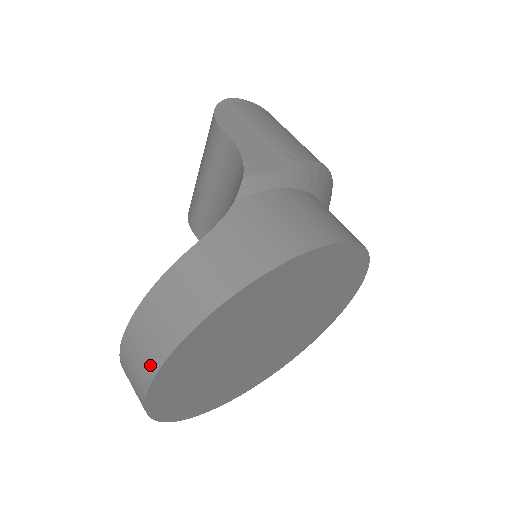
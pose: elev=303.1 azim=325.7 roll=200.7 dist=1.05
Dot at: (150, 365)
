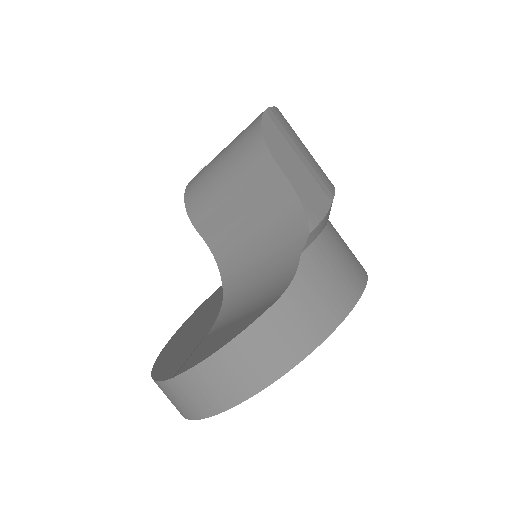
Dot at: (225, 400)
